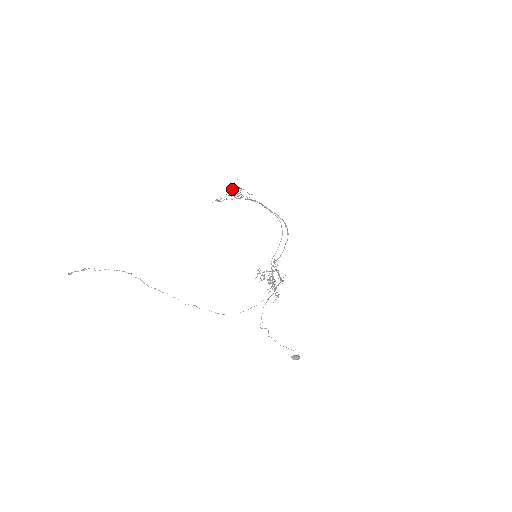
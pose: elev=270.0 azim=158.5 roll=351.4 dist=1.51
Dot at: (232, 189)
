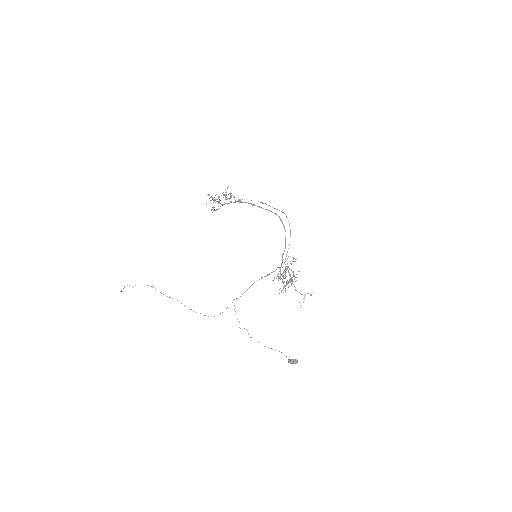
Dot at: (211, 197)
